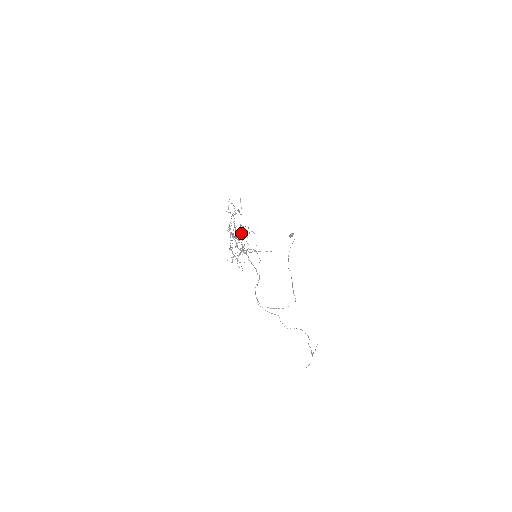
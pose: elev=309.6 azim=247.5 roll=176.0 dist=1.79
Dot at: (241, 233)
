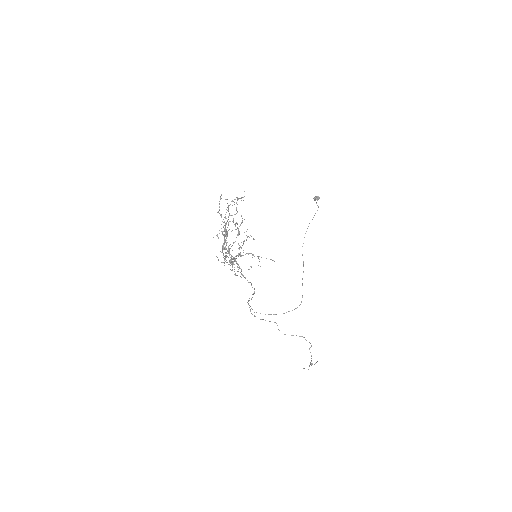
Dot at: occluded
